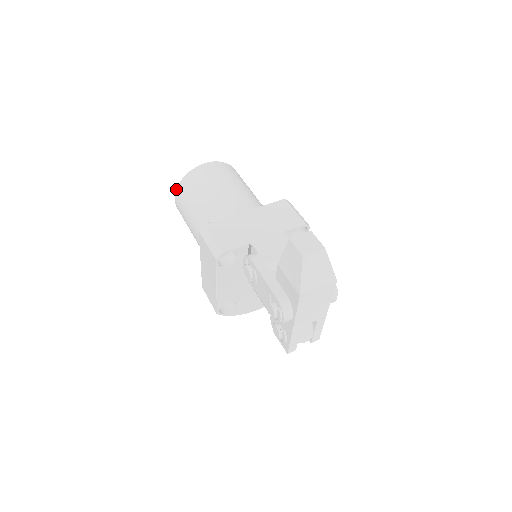
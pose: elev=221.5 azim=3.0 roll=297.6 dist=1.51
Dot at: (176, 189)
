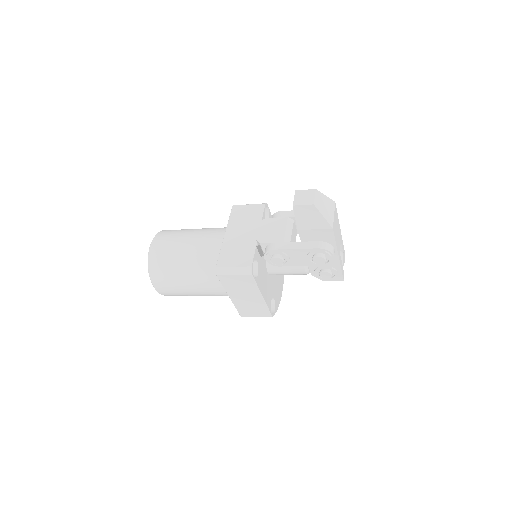
Dot at: (151, 281)
